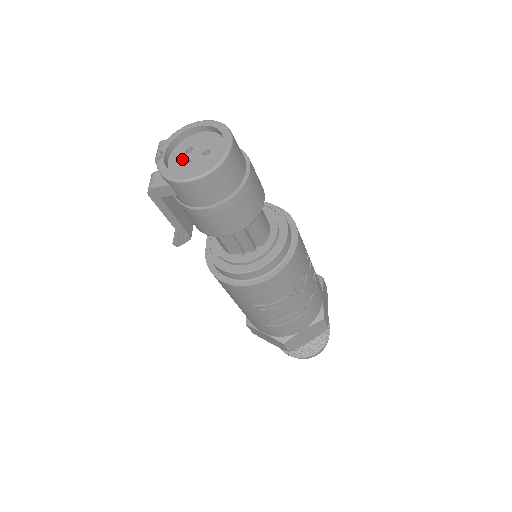
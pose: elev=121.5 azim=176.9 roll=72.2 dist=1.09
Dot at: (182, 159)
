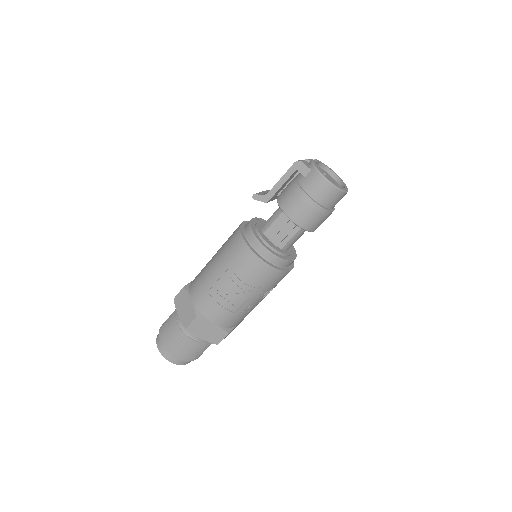
Dot at: occluded
